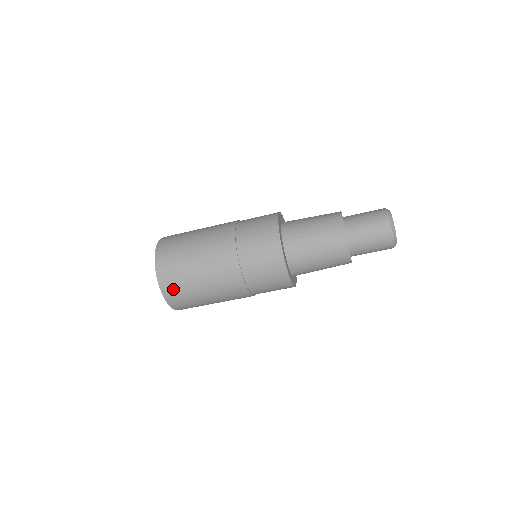
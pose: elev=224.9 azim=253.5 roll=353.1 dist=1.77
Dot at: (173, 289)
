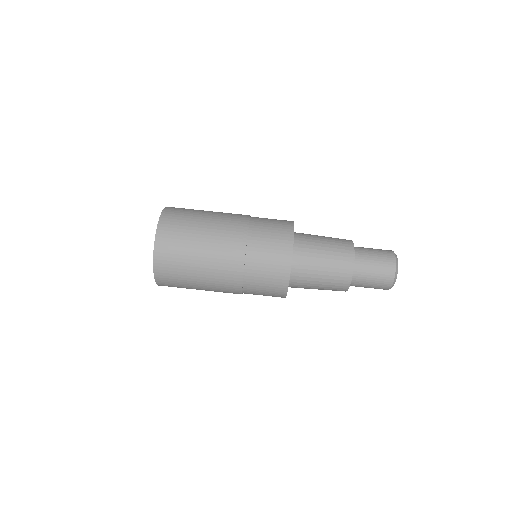
Dot at: (171, 226)
